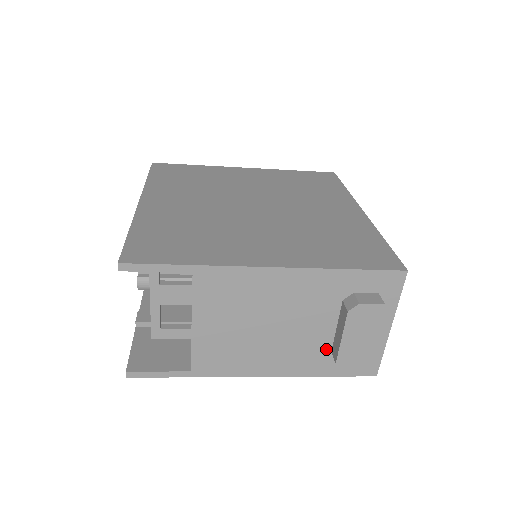
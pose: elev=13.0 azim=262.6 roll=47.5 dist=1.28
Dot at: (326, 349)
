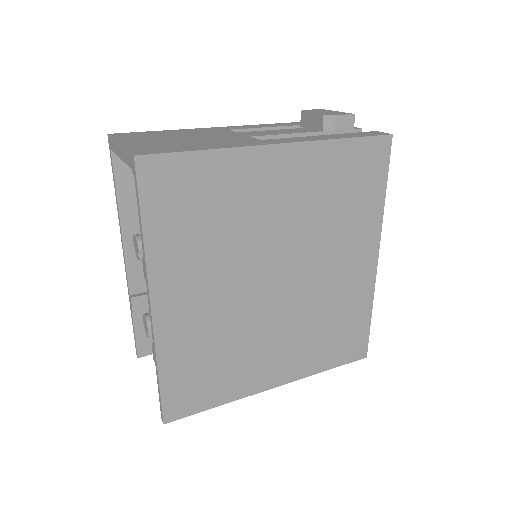
Dot at: occluded
